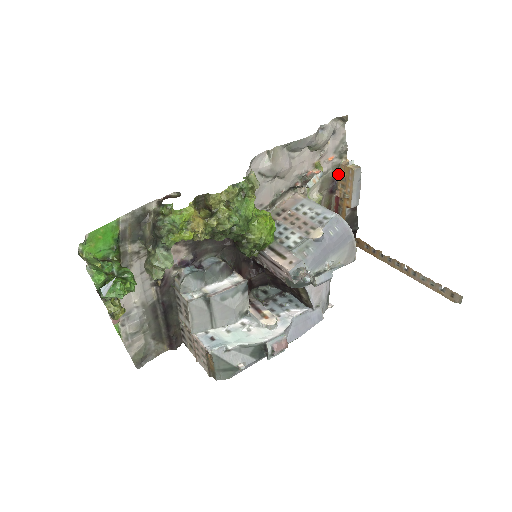
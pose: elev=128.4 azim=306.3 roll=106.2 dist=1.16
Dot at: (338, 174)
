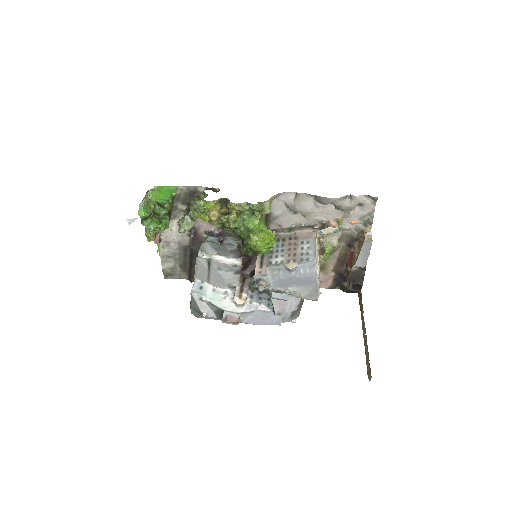
Dot at: (360, 236)
